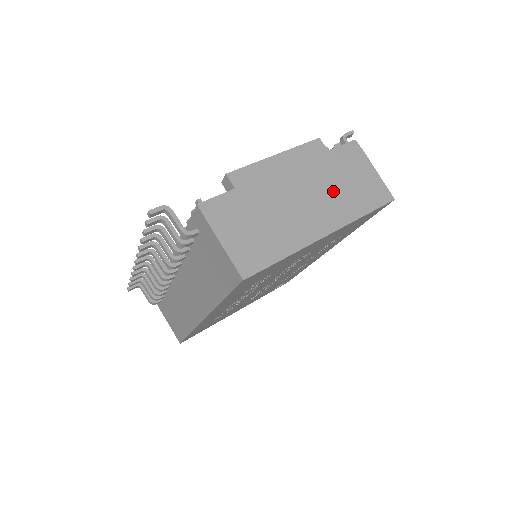
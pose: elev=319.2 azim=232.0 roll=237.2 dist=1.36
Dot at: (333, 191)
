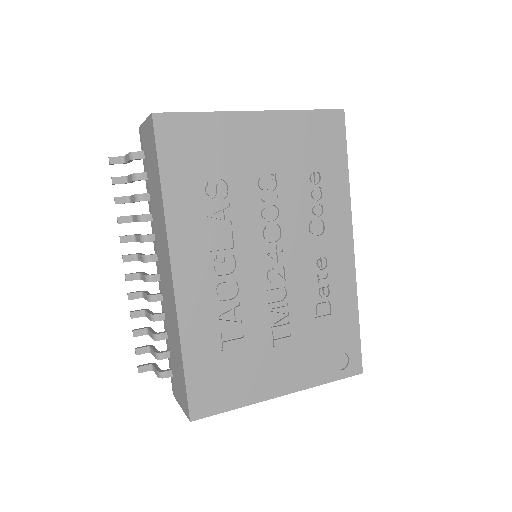
Dot at: occluded
